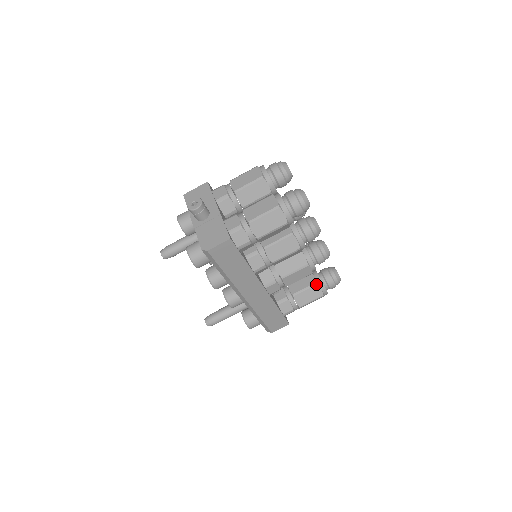
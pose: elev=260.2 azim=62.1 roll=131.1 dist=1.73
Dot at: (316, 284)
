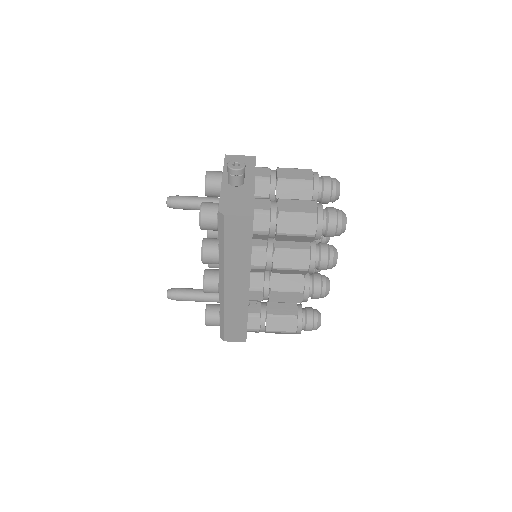
Dot at: (296, 317)
